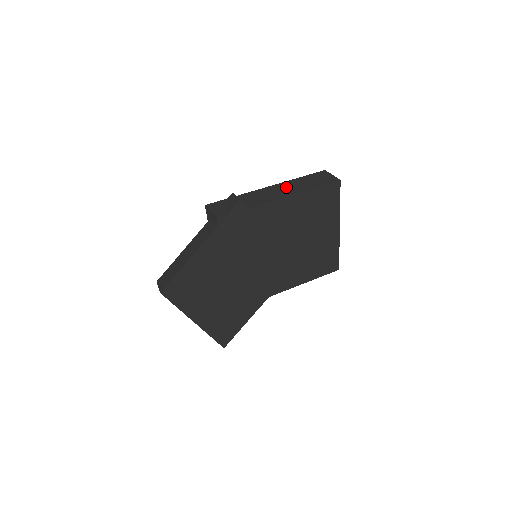
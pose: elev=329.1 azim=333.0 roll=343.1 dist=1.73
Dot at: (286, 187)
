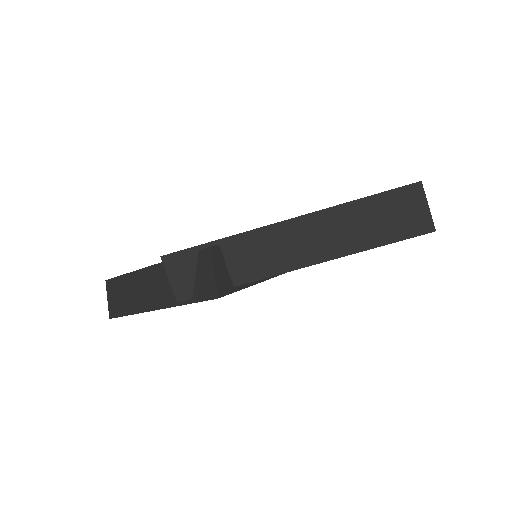
Dot at: (320, 232)
